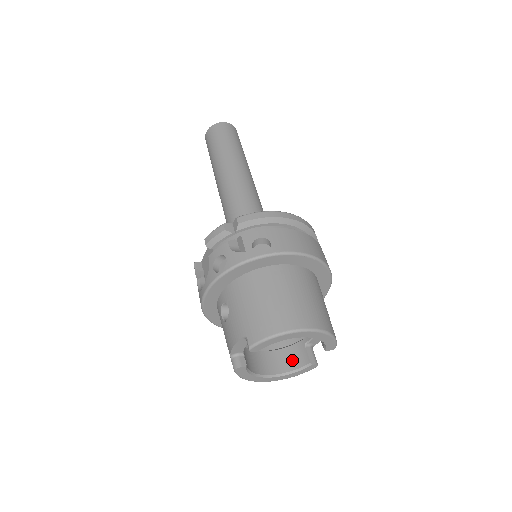
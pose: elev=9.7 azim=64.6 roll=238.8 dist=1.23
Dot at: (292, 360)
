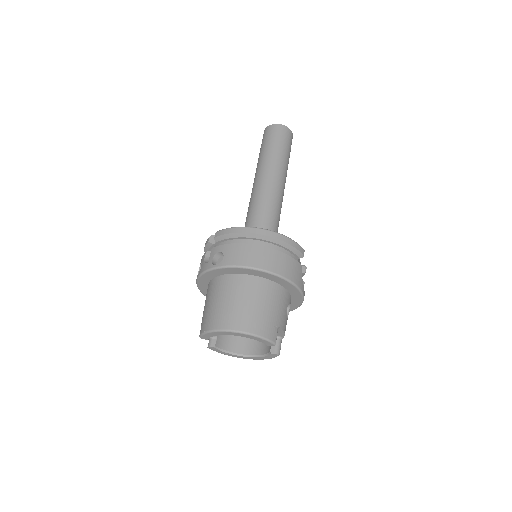
Dot at: (264, 346)
